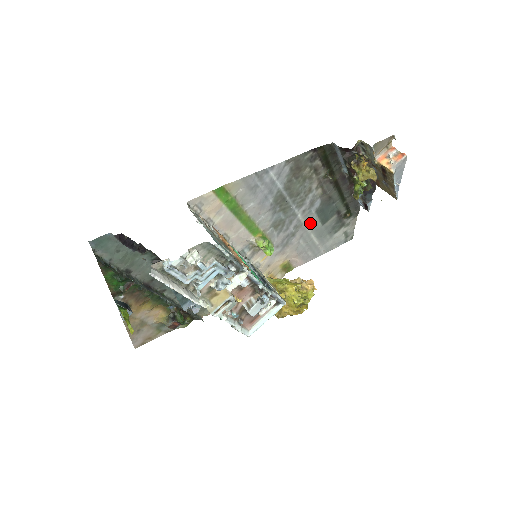
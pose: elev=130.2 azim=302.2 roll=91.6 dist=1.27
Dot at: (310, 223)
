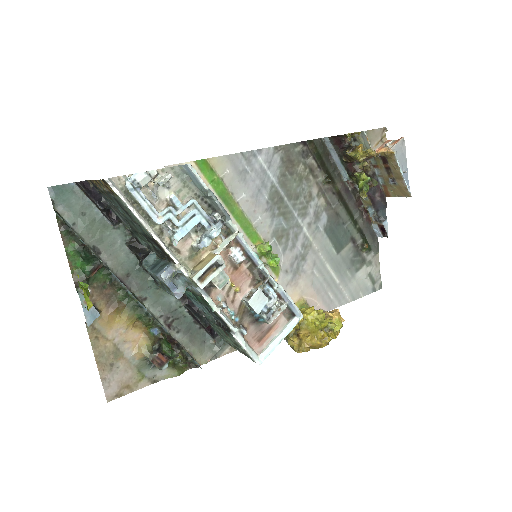
Dot at: (321, 246)
